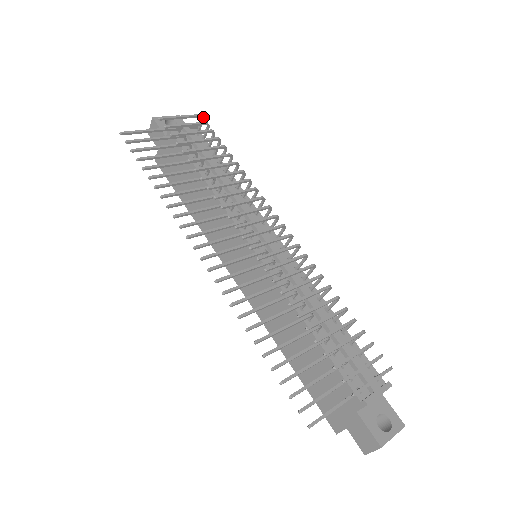
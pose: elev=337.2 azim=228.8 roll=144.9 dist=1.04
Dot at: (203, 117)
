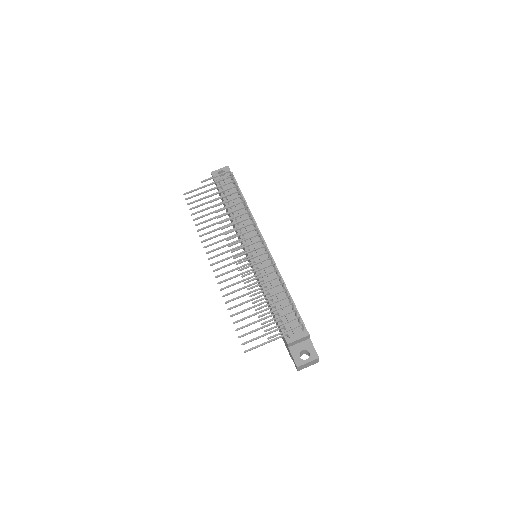
Dot at: (230, 172)
